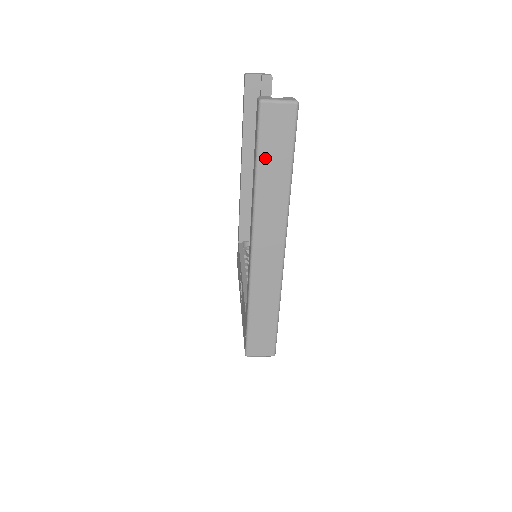
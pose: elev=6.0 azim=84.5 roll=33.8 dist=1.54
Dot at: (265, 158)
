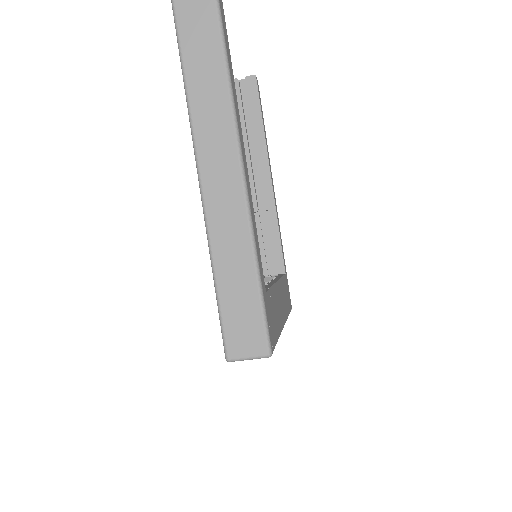
Dot at: (189, 46)
